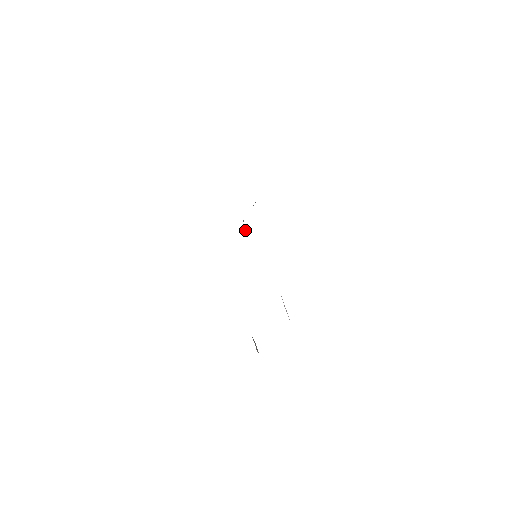
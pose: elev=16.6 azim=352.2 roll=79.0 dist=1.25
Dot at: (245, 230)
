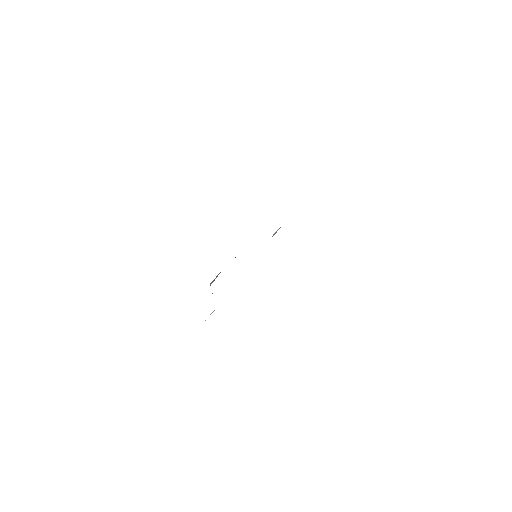
Dot at: (276, 232)
